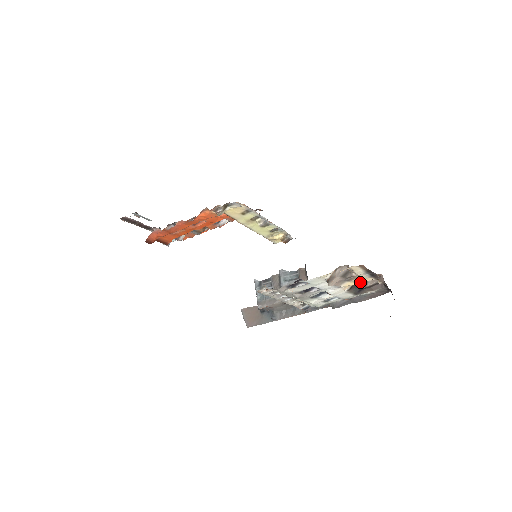
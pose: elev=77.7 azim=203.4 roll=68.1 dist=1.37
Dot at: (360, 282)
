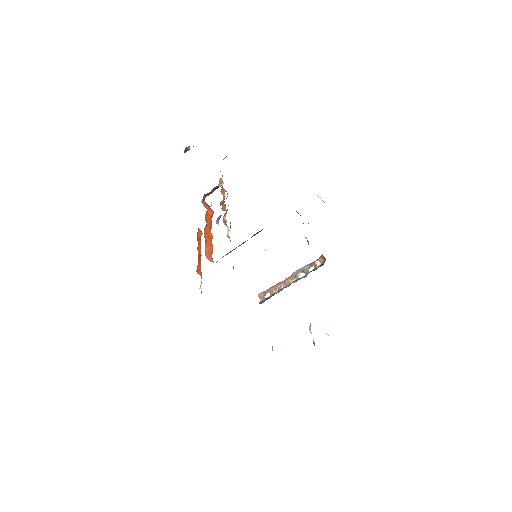
Dot at: occluded
